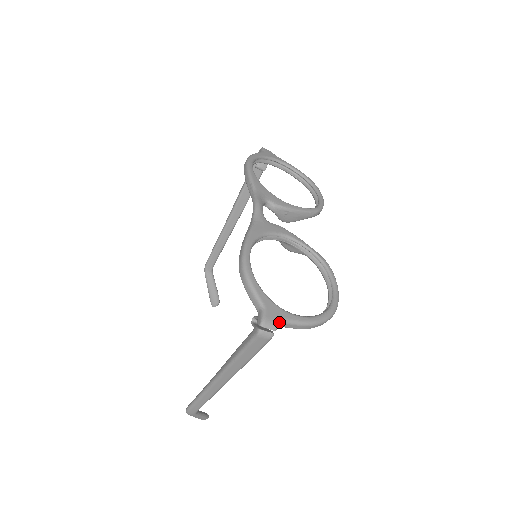
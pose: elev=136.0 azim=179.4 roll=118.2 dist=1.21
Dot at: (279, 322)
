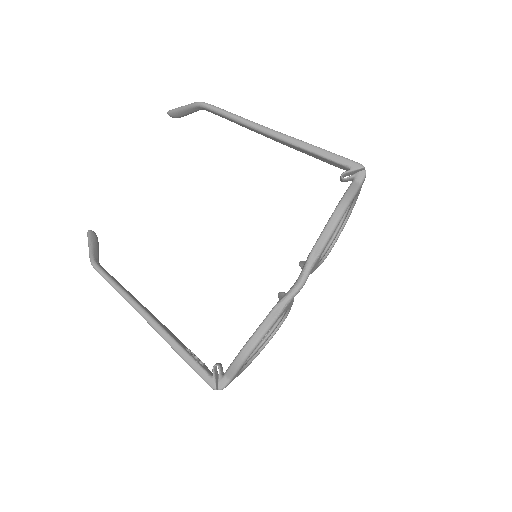
Dot at: occluded
